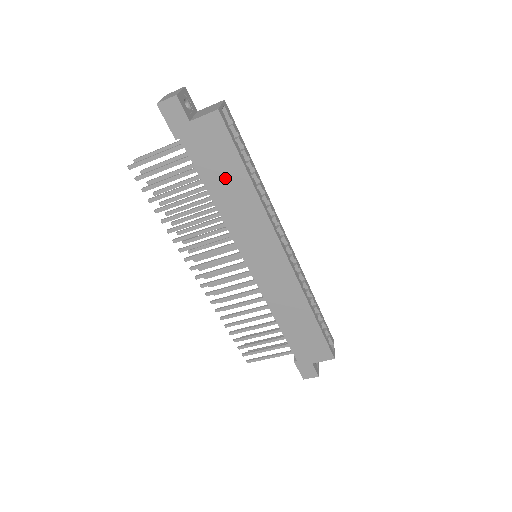
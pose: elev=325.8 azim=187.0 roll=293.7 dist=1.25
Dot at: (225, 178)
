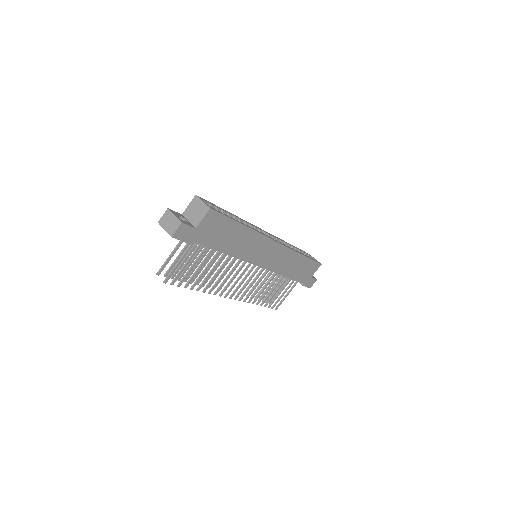
Dot at: (229, 237)
